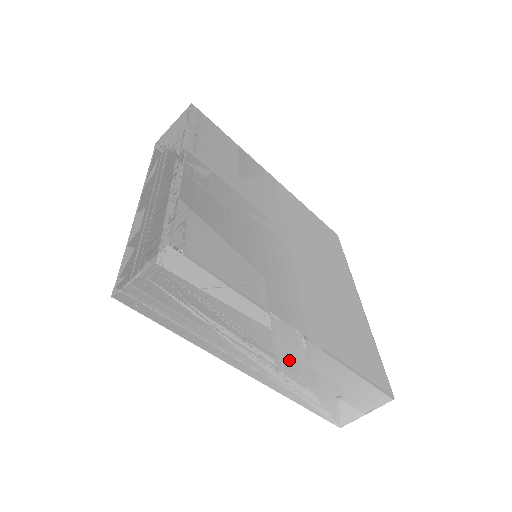
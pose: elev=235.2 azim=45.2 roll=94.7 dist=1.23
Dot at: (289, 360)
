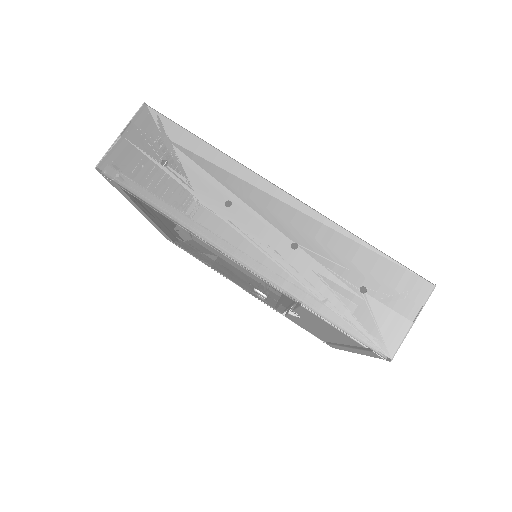
Dot at: (282, 230)
